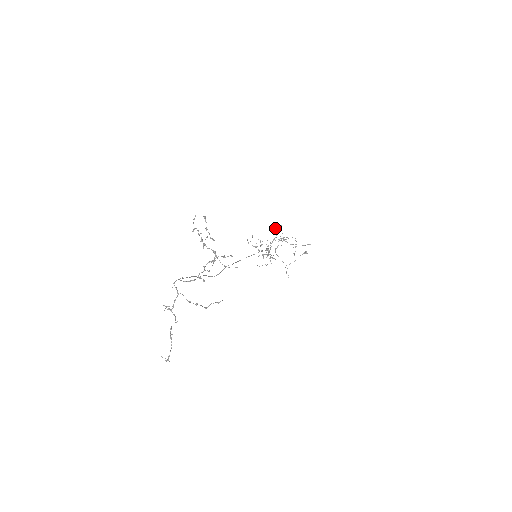
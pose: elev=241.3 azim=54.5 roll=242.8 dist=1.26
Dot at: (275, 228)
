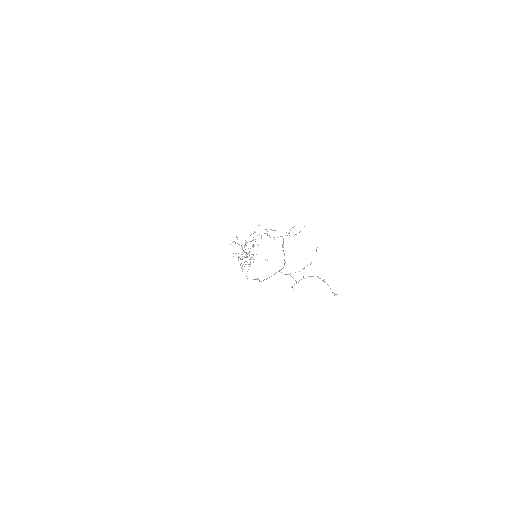
Dot at: (235, 242)
